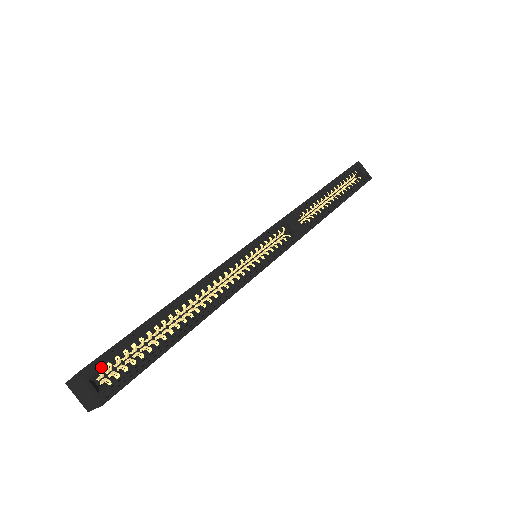
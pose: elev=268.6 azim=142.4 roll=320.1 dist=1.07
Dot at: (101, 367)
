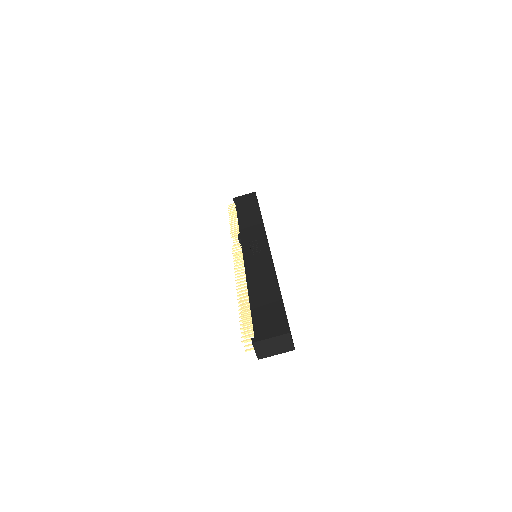
Dot at: occluded
